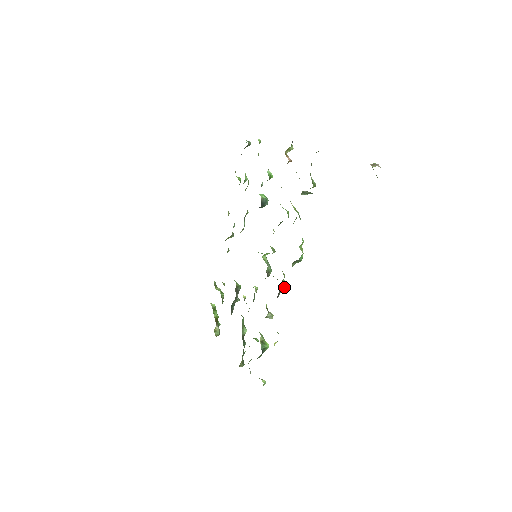
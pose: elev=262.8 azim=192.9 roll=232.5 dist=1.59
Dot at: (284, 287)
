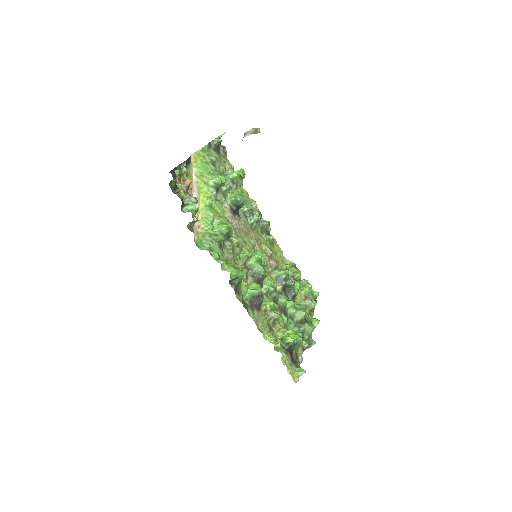
Dot at: (260, 293)
